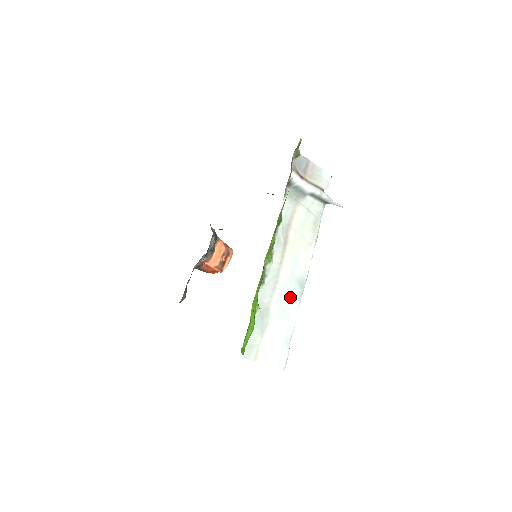
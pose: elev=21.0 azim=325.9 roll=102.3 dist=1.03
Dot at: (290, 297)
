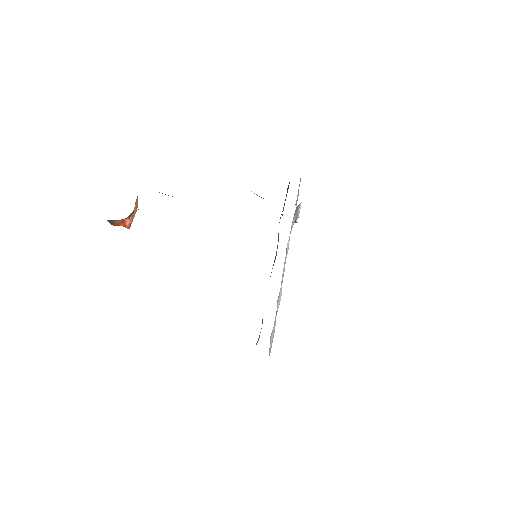
Dot at: (280, 298)
